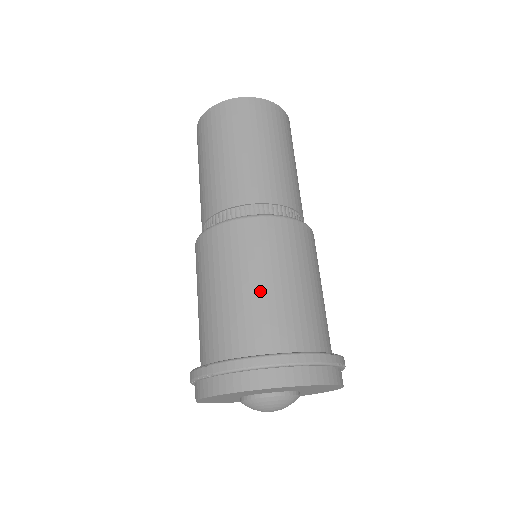
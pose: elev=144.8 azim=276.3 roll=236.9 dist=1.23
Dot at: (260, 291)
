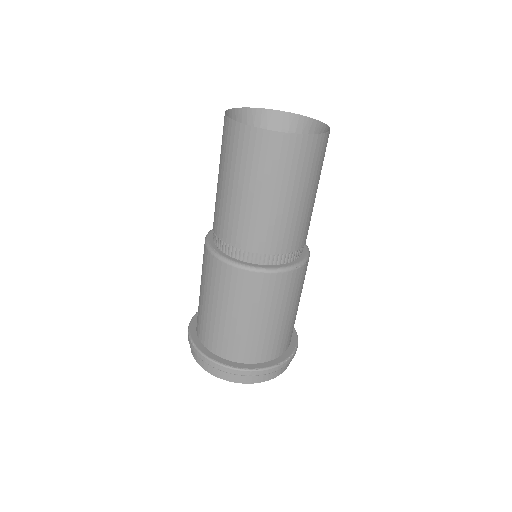
Dot at: (238, 324)
